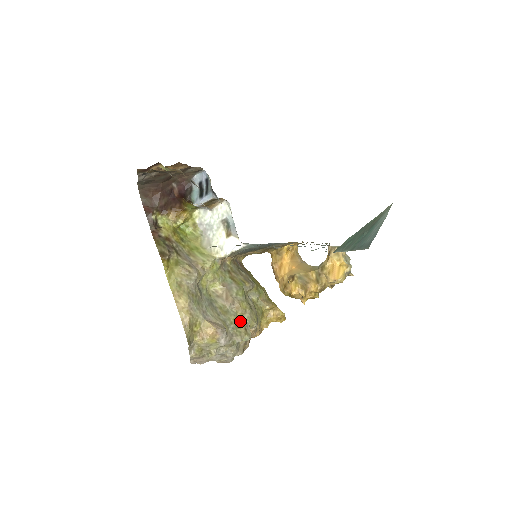
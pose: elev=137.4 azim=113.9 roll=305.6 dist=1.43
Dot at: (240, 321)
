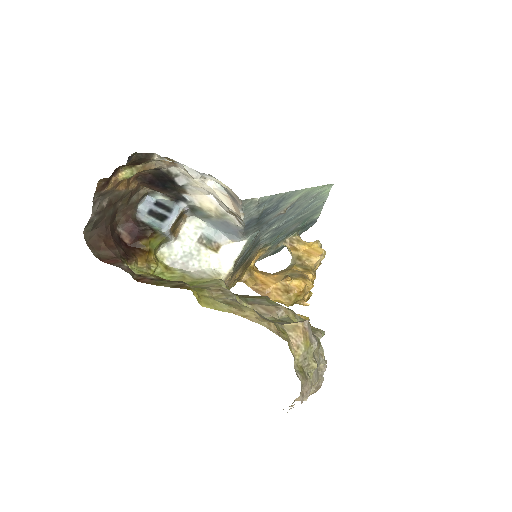
Dot at: occluded
